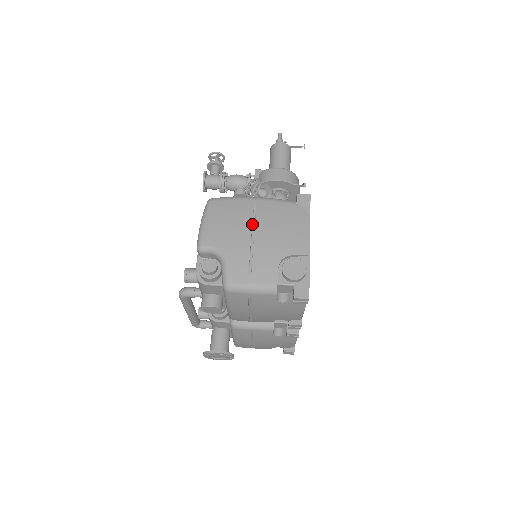
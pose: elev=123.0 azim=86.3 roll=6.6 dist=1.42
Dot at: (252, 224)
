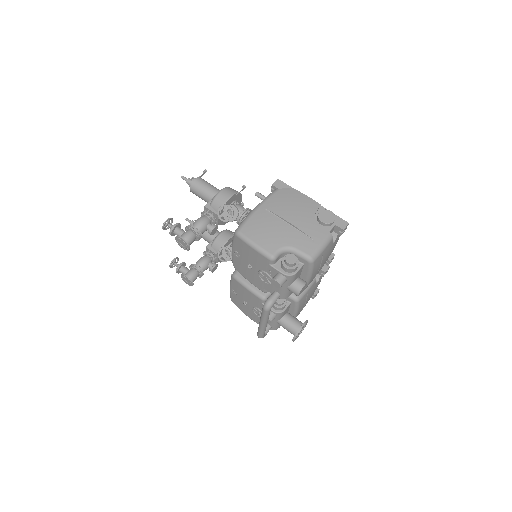
Dot at: (278, 219)
